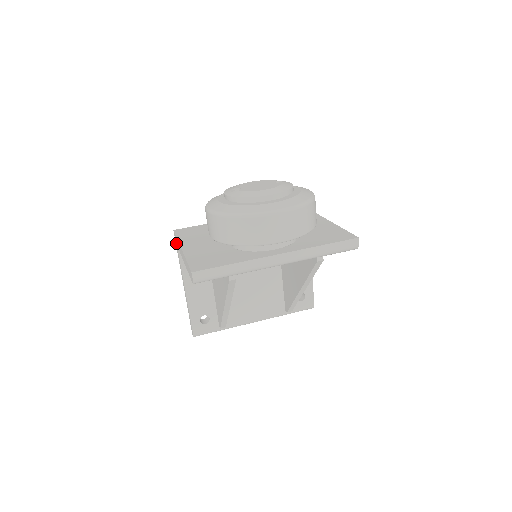
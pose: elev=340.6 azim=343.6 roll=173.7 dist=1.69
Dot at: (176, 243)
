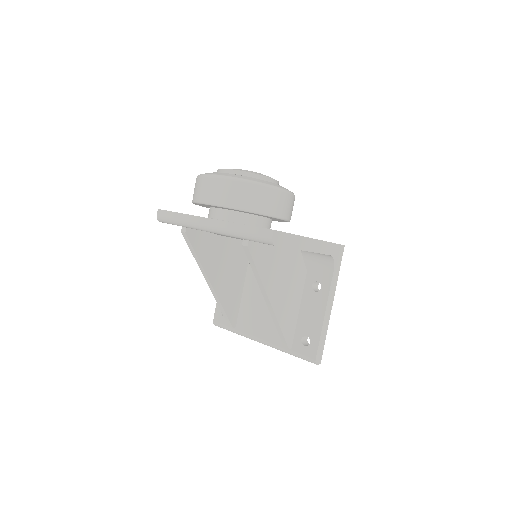
Dot at: occluded
